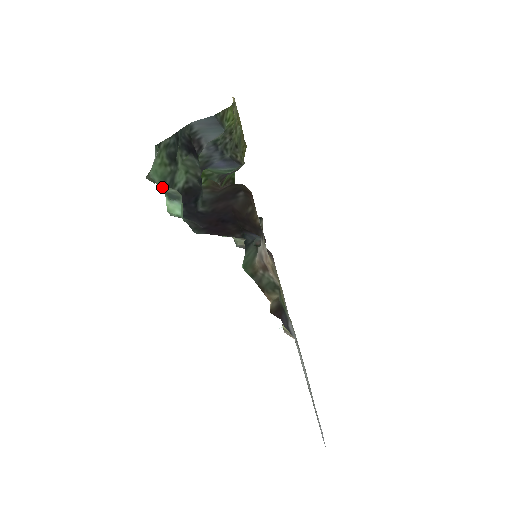
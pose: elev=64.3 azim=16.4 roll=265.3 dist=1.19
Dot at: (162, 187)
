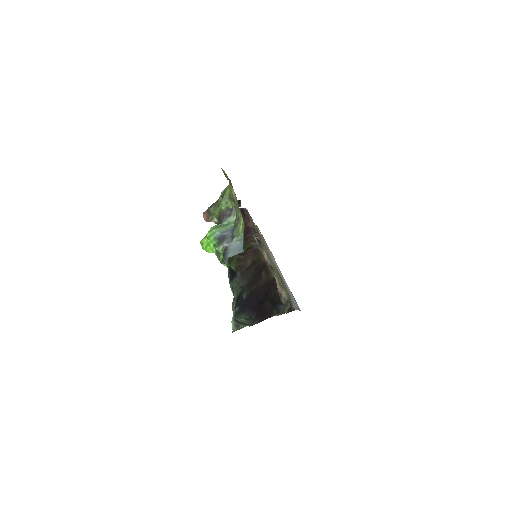
Dot at: occluded
